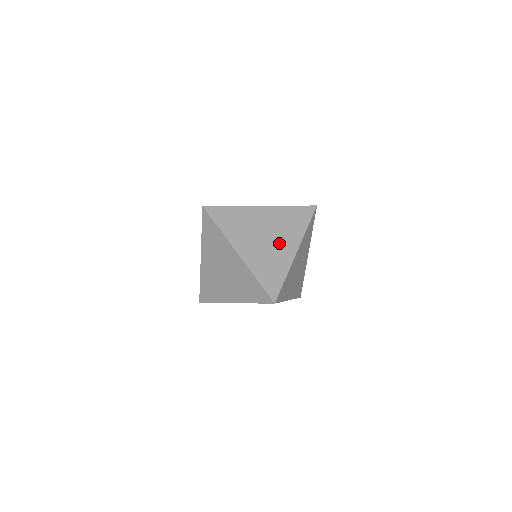
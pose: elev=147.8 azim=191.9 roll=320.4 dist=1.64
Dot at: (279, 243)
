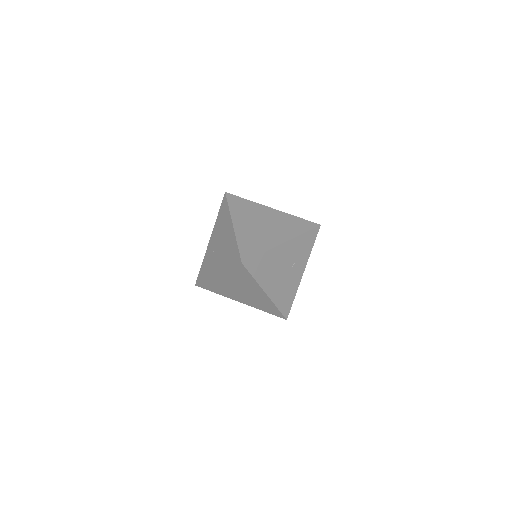
Dot at: (272, 232)
